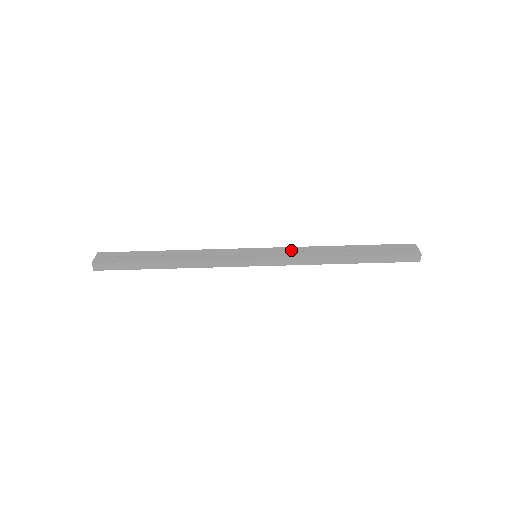
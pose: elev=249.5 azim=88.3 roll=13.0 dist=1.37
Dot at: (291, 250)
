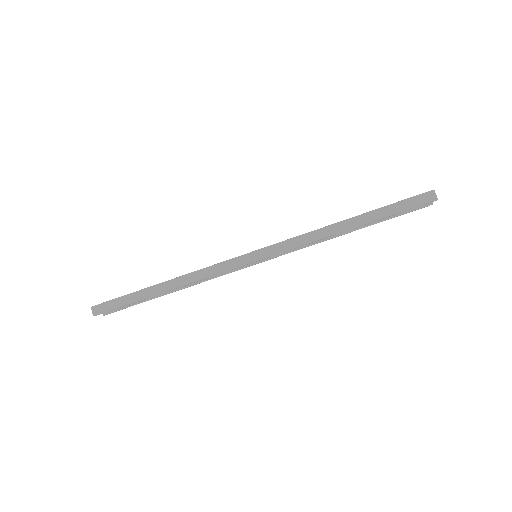
Dot at: occluded
